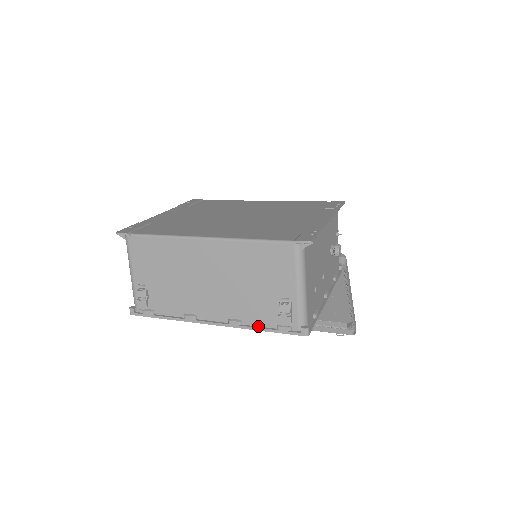
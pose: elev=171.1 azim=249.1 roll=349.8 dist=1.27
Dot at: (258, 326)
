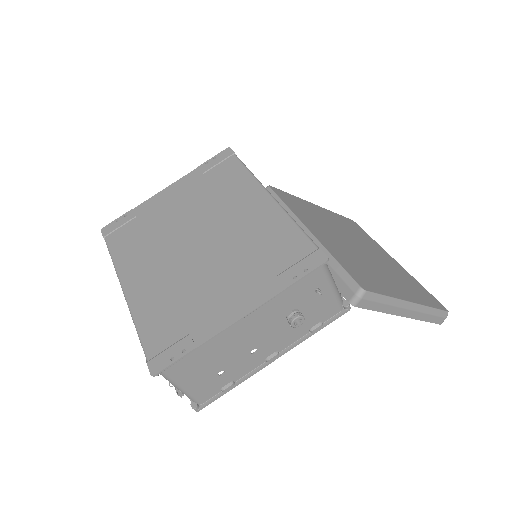
Dot at: occluded
